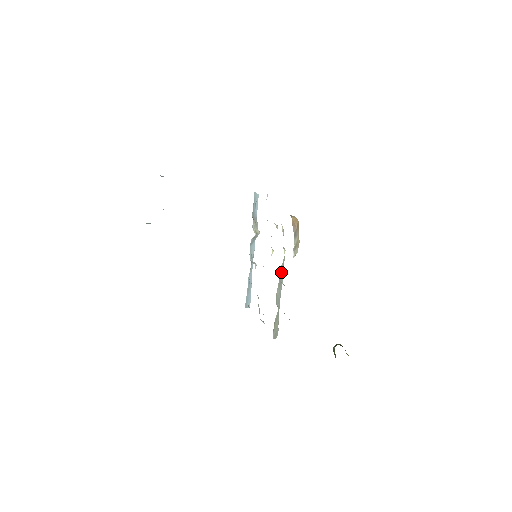
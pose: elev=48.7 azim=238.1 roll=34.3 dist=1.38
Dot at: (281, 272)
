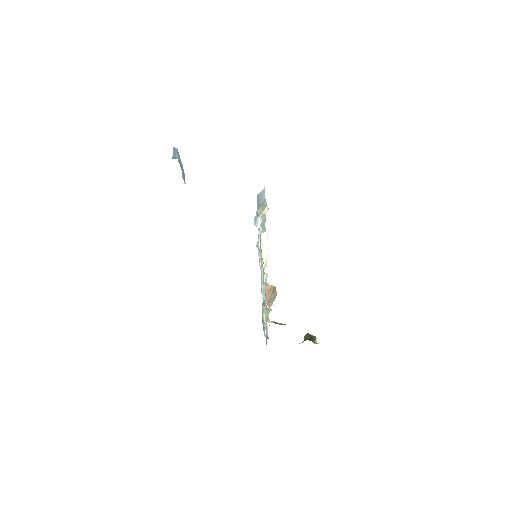
Dot at: occluded
